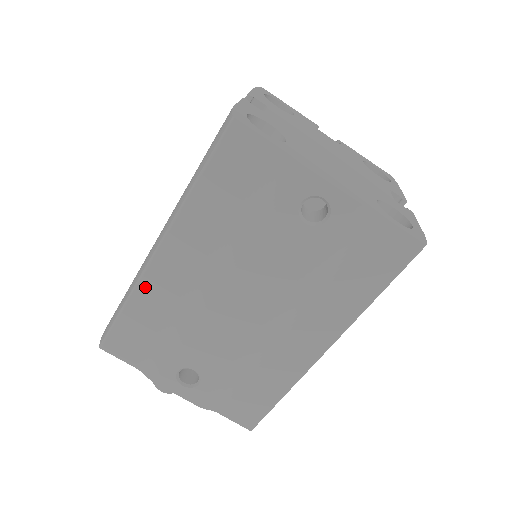
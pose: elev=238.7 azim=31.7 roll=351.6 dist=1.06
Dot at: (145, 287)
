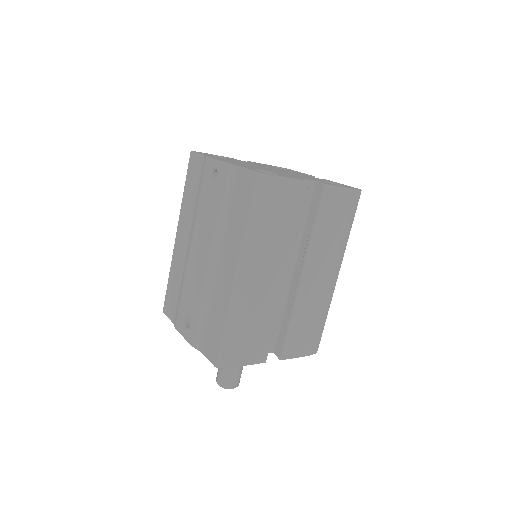
Dot at: (174, 260)
